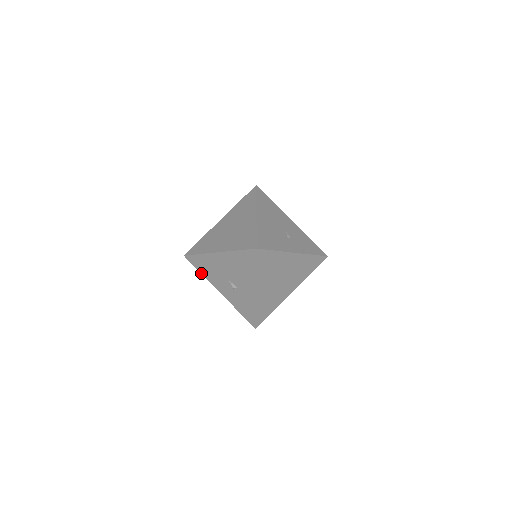
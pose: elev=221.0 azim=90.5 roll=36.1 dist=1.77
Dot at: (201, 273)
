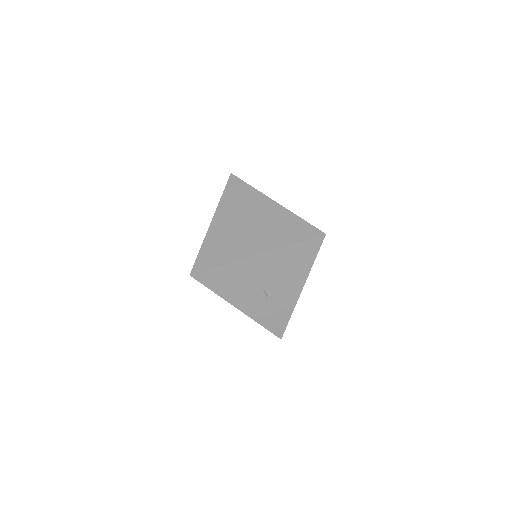
Dot at: (215, 292)
